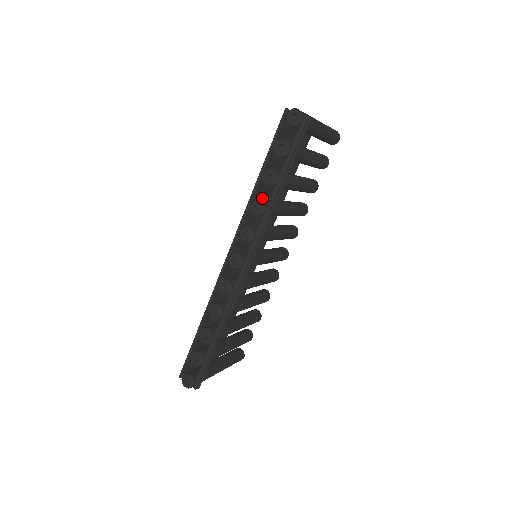
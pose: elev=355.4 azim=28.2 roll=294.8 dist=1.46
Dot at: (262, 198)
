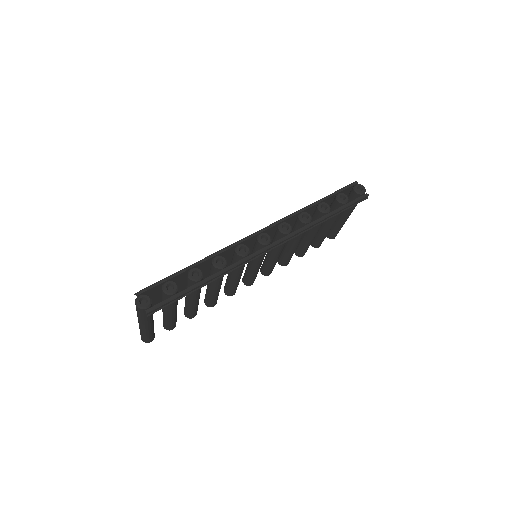
Dot at: occluded
